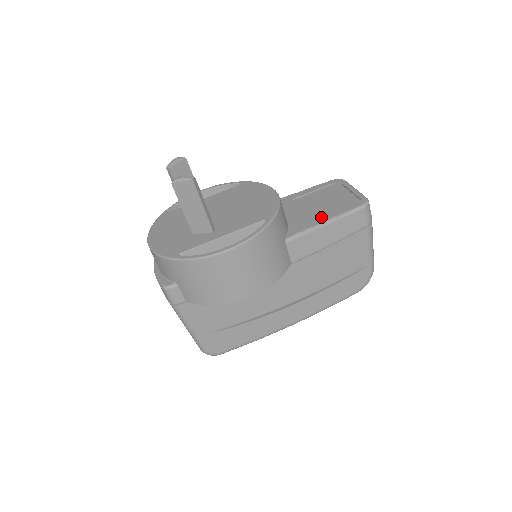
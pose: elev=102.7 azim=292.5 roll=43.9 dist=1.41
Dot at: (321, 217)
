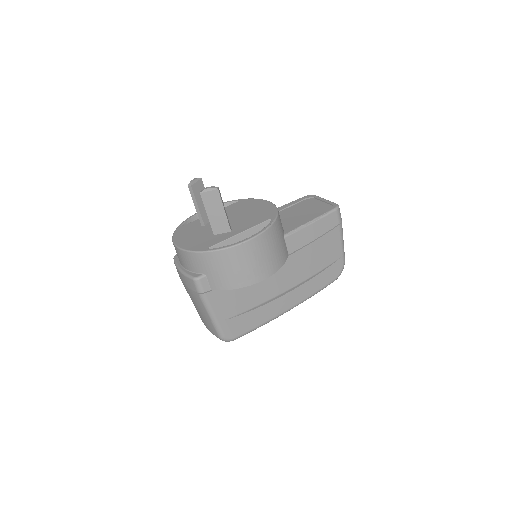
Dot at: (306, 219)
